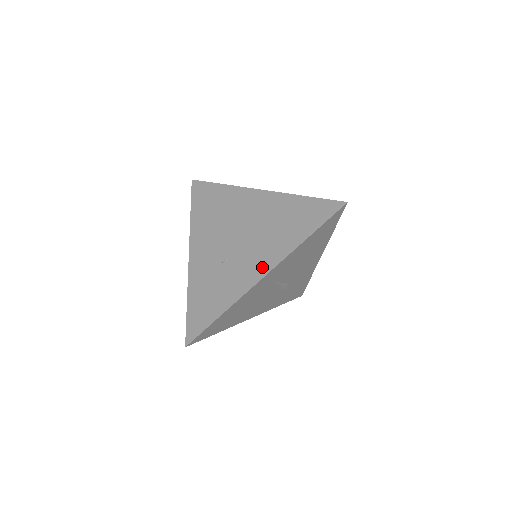
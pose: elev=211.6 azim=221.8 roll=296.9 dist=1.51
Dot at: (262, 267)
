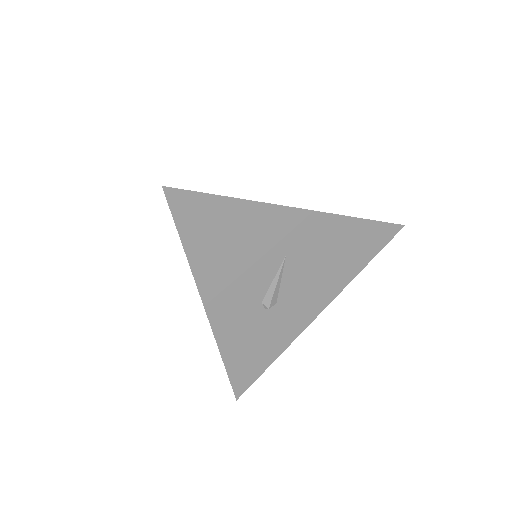
Dot at: occluded
